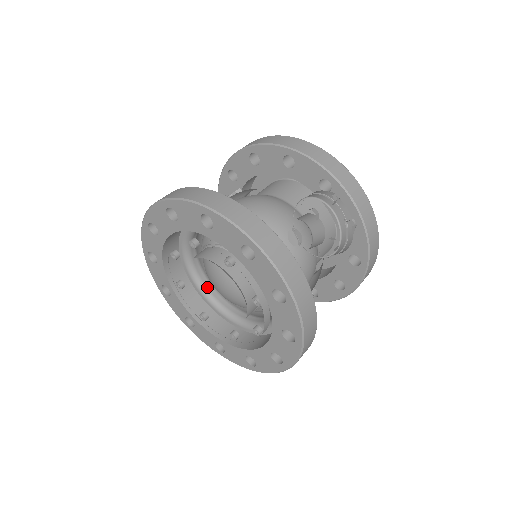
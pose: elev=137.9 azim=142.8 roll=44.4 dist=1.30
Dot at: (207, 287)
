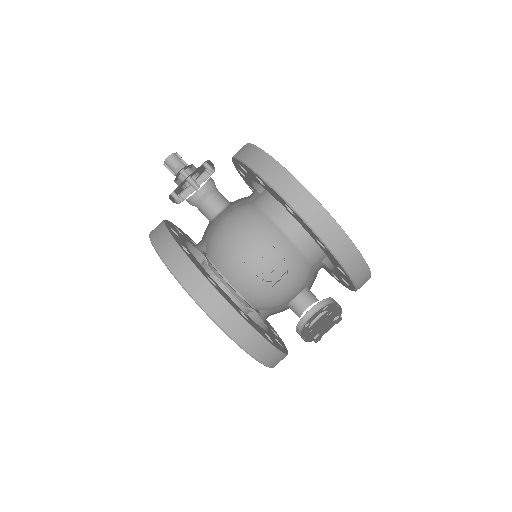
Dot at: occluded
